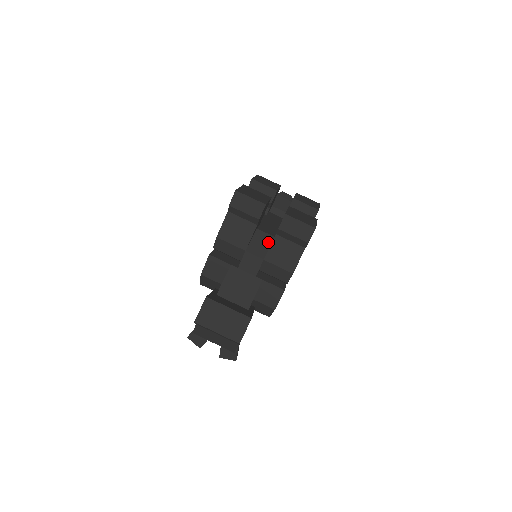
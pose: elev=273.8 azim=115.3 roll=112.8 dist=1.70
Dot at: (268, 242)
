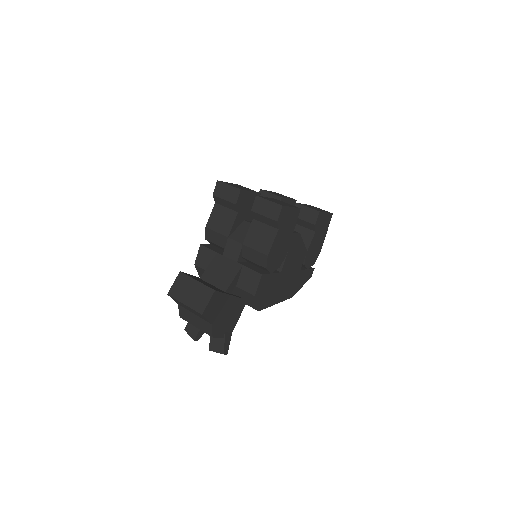
Dot at: occluded
